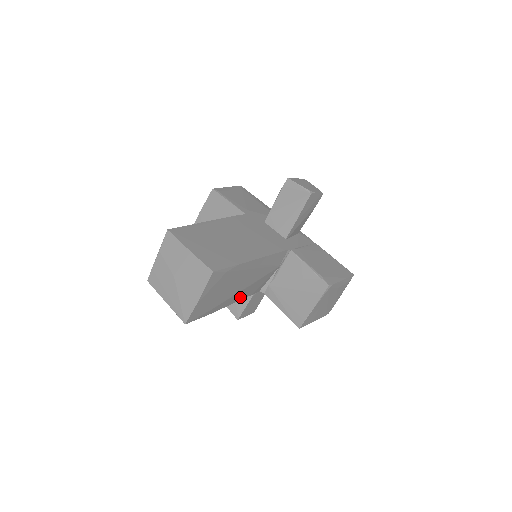
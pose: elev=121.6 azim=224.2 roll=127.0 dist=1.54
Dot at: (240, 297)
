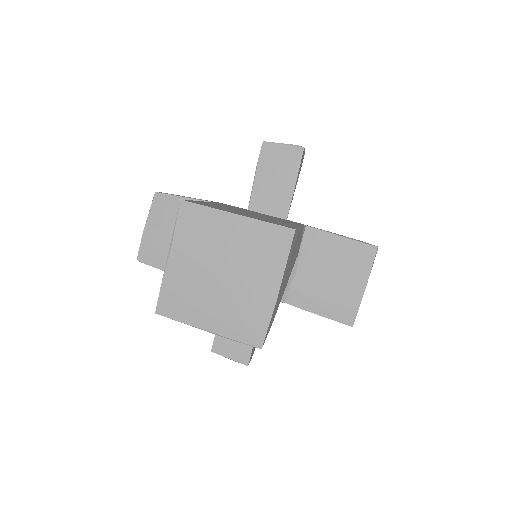
Dot at: occluded
